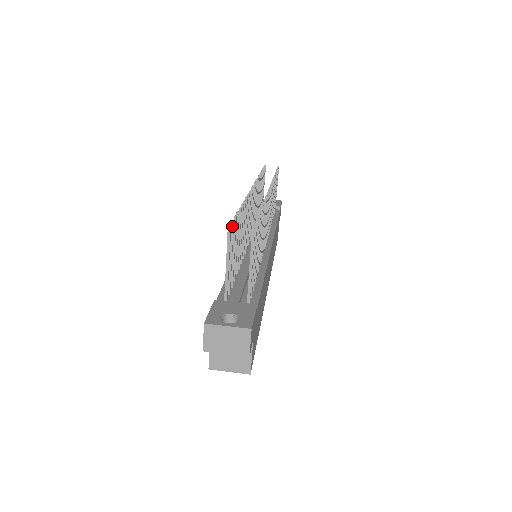
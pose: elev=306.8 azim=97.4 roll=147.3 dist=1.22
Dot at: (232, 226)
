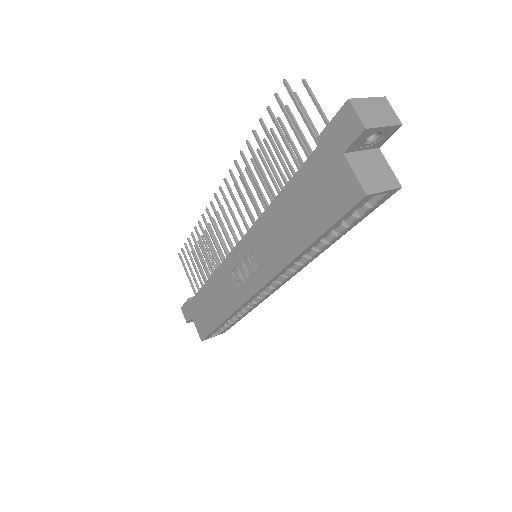
Dot at: (278, 97)
